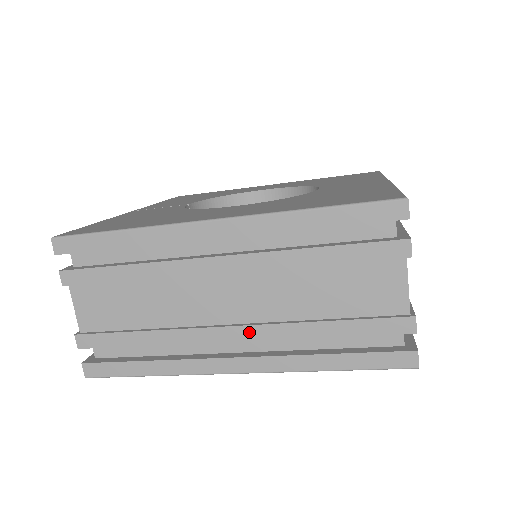
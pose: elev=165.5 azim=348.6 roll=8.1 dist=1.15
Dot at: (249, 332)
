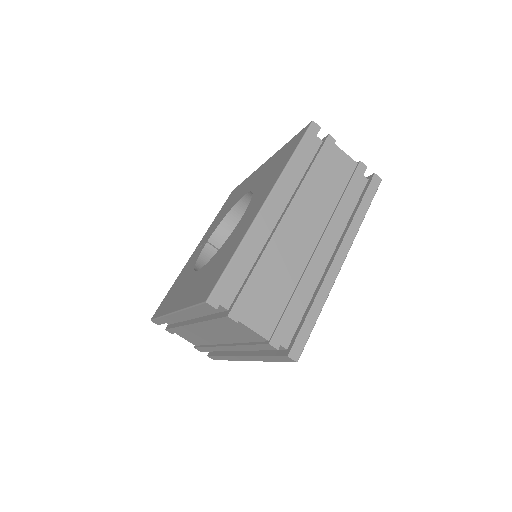
Dot at: (231, 348)
